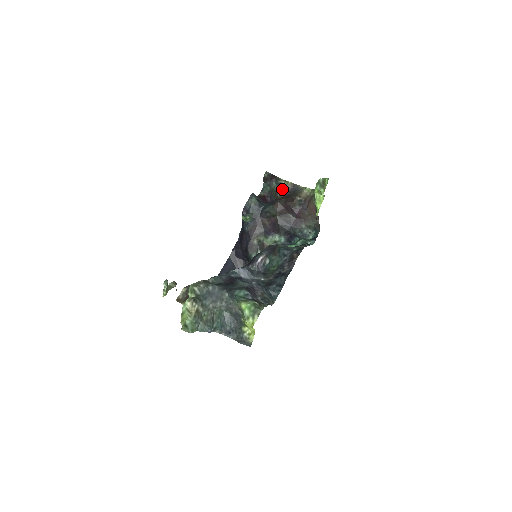
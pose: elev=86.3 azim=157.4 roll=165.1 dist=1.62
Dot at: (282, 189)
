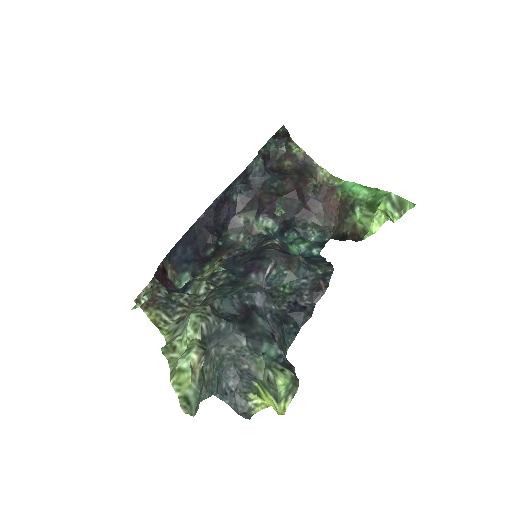
Dot at: (291, 156)
